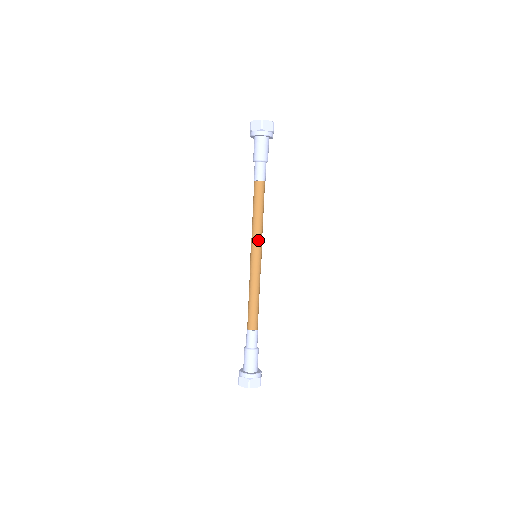
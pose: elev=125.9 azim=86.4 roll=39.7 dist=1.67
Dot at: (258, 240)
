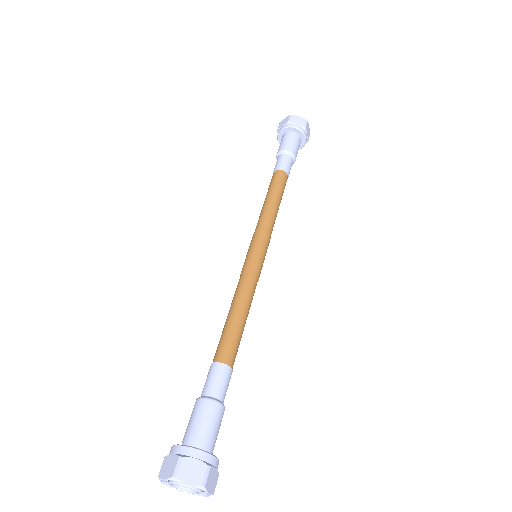
Dot at: (262, 231)
